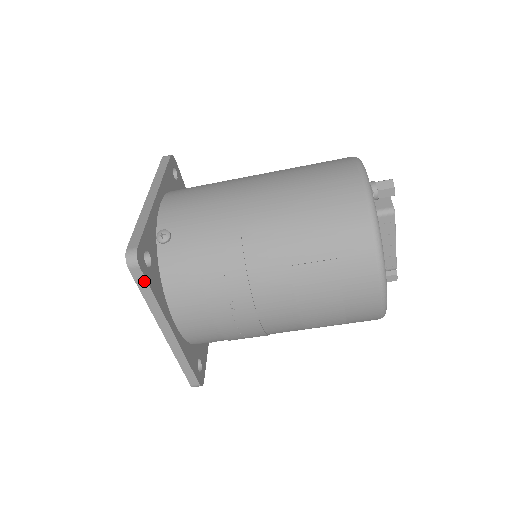
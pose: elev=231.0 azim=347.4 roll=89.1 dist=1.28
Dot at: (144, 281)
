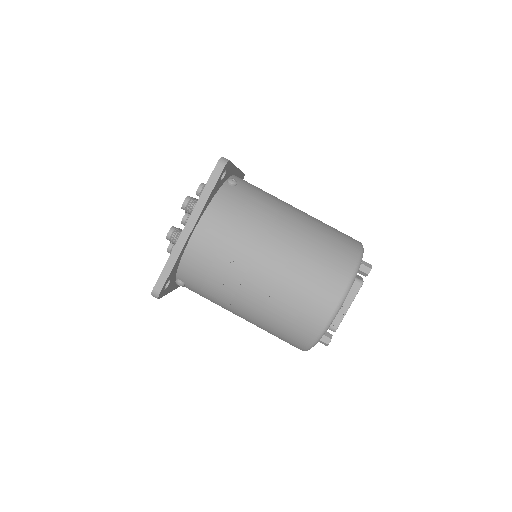
Dot at: (216, 179)
